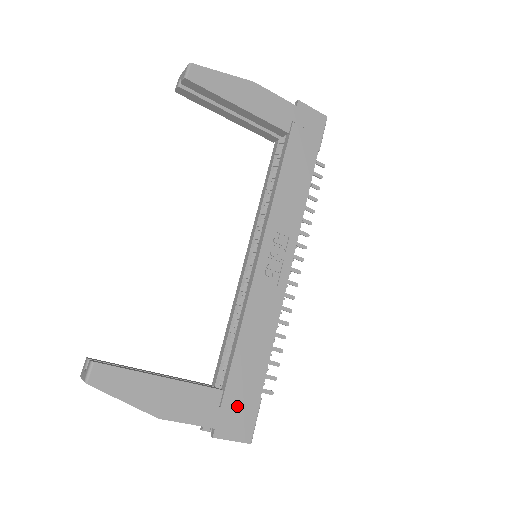
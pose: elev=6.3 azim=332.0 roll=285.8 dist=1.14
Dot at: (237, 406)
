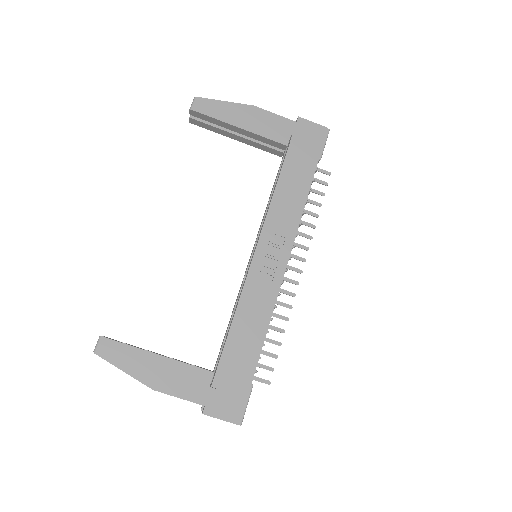
Dot at: (227, 388)
